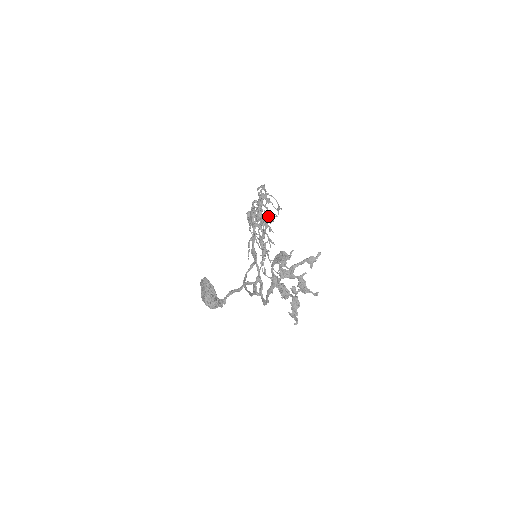
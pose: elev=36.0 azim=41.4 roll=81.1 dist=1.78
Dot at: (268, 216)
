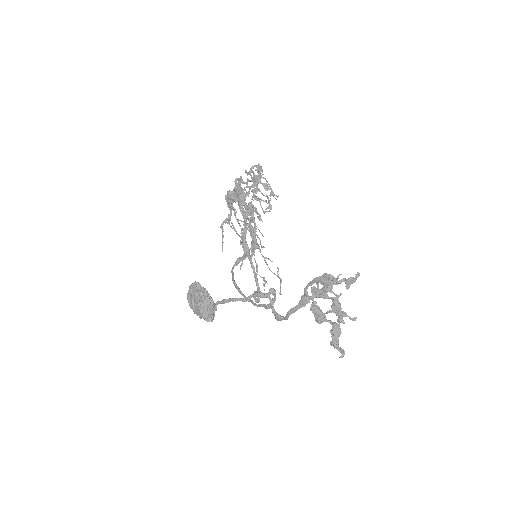
Dot at: (270, 208)
